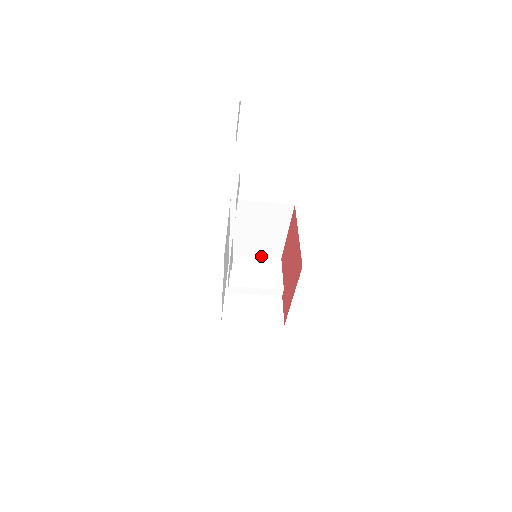
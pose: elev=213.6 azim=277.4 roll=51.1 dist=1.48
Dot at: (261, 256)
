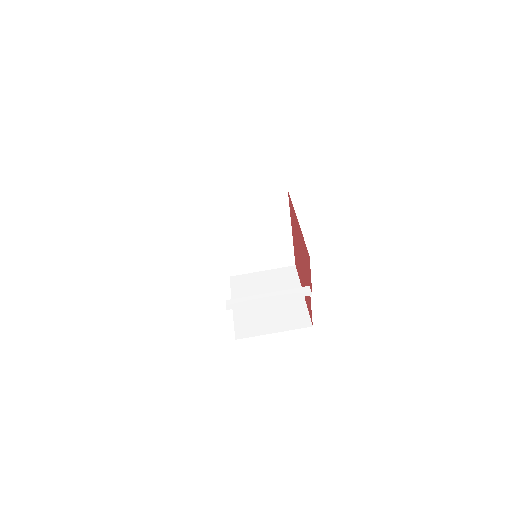
Dot at: occluded
